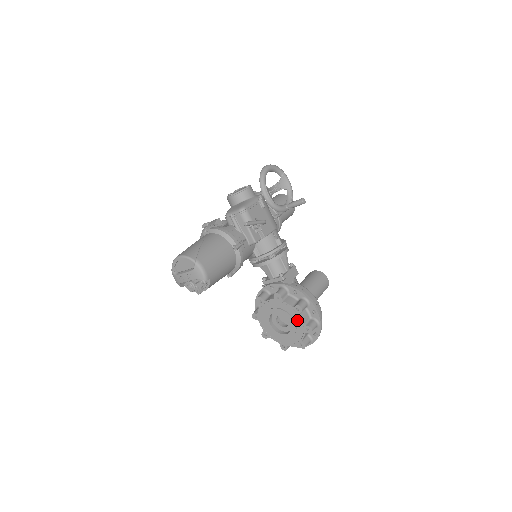
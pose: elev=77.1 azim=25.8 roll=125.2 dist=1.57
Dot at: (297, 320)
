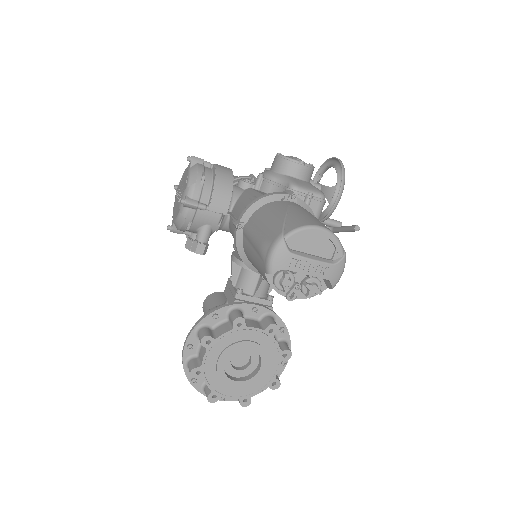
Dot at: (271, 368)
